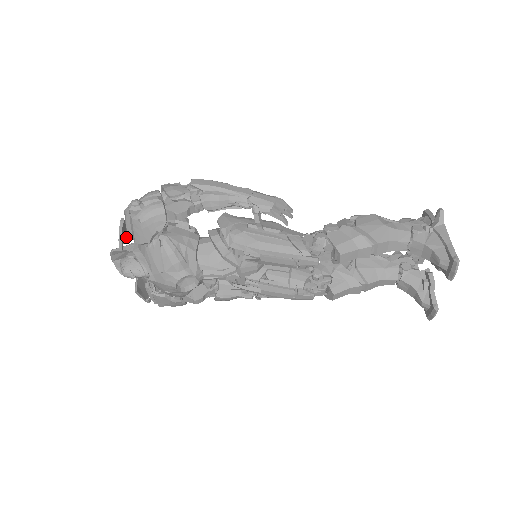
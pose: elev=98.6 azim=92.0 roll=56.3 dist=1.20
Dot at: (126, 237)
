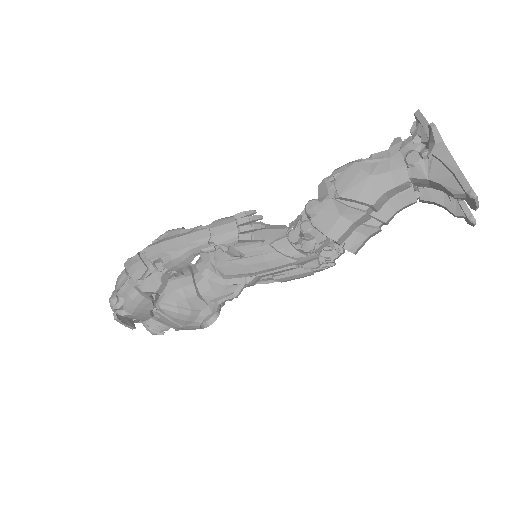
Dot at: occluded
